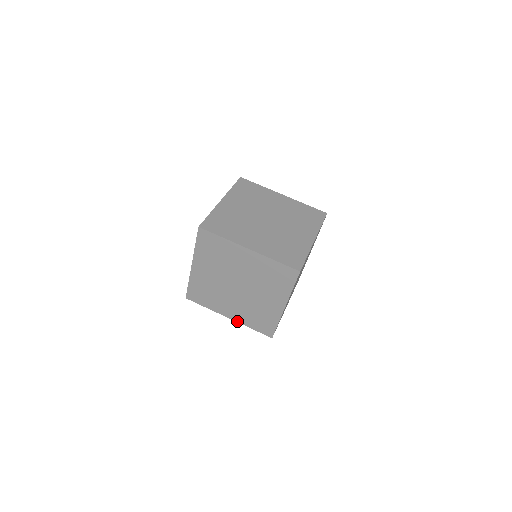
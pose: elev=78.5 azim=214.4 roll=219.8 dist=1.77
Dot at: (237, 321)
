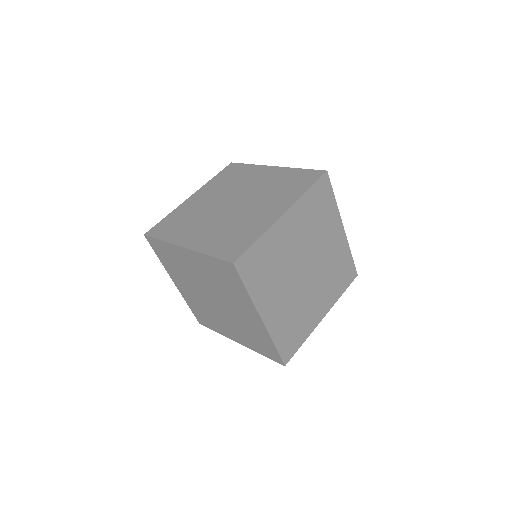
Dot at: (246, 346)
